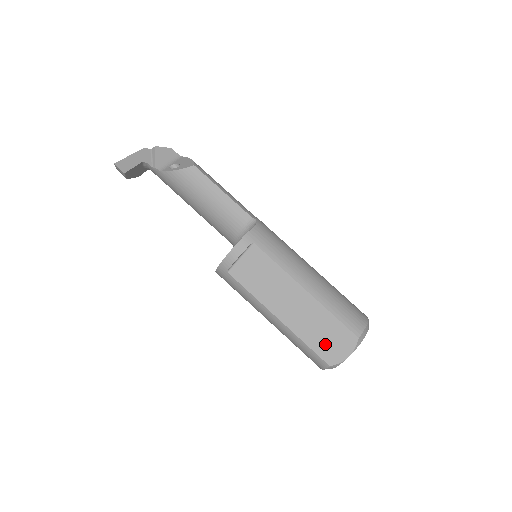
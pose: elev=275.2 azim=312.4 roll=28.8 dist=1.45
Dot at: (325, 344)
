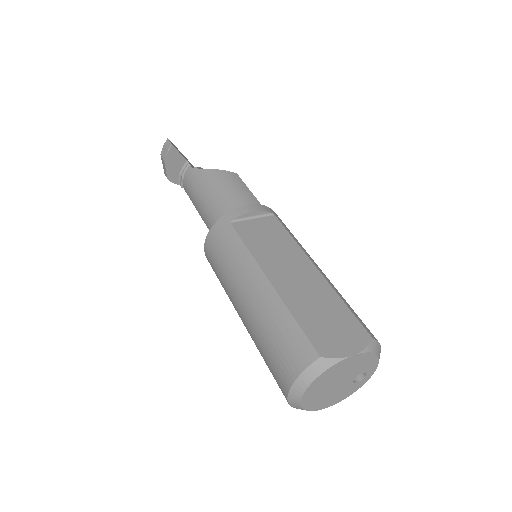
Dot at: (322, 328)
